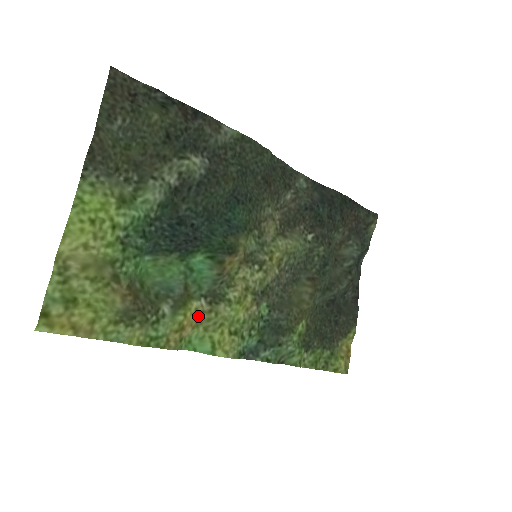
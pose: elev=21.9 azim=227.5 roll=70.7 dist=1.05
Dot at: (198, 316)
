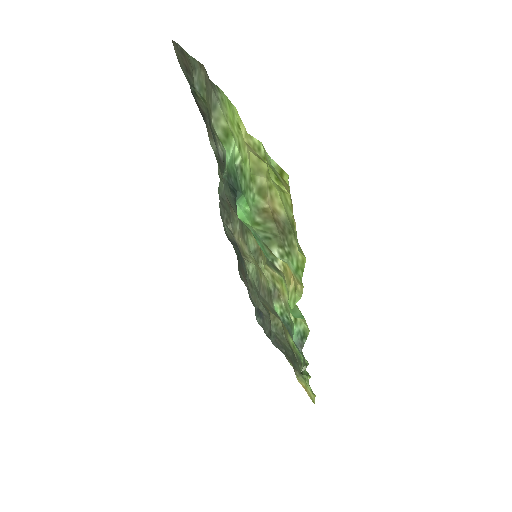
Dot at: (286, 273)
